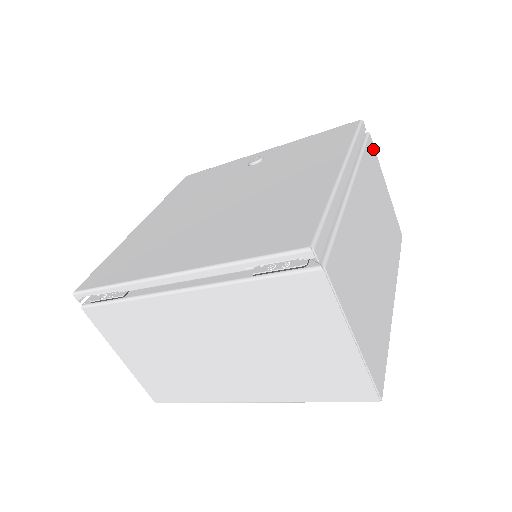
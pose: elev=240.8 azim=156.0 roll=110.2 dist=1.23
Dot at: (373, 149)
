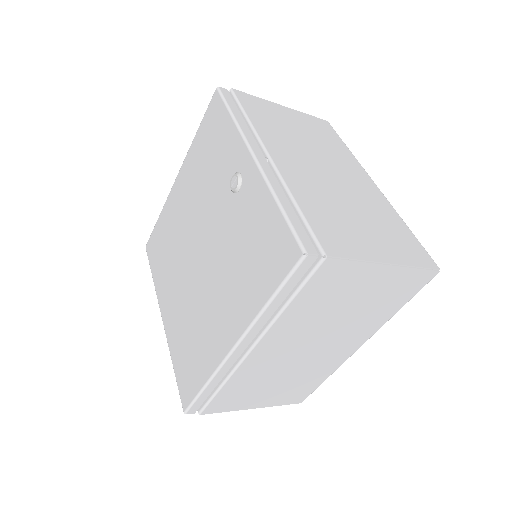
Dot at: (337, 266)
